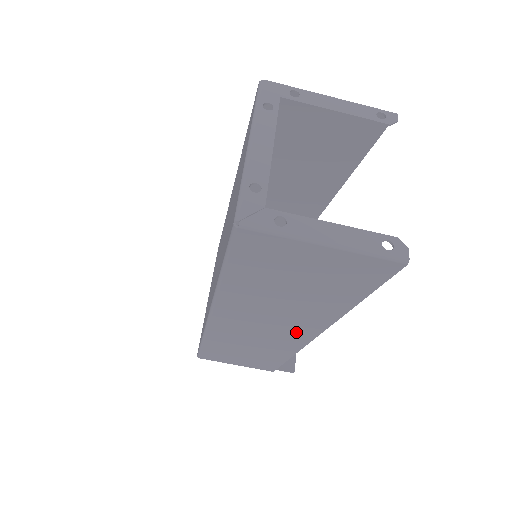
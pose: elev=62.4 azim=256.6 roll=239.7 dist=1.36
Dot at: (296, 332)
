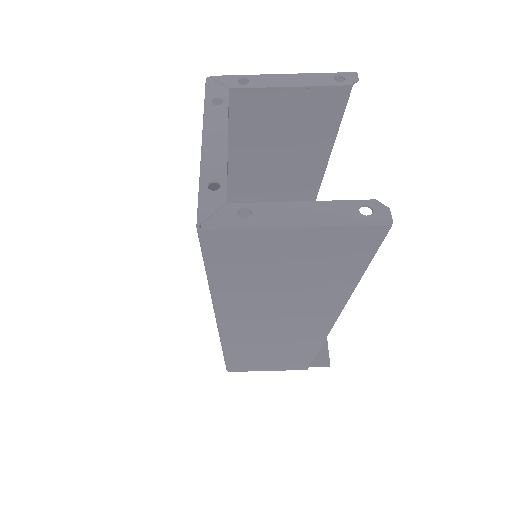
Dot at: (311, 324)
